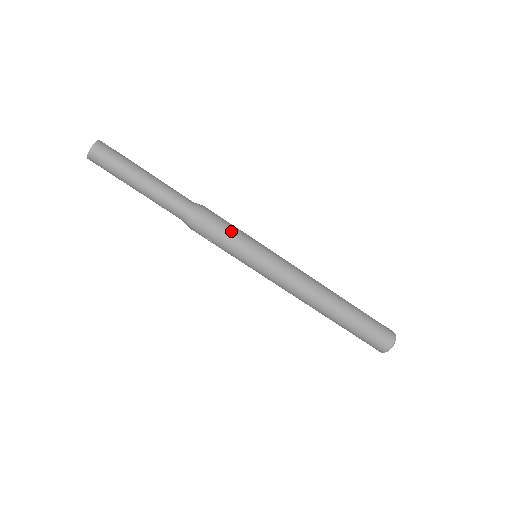
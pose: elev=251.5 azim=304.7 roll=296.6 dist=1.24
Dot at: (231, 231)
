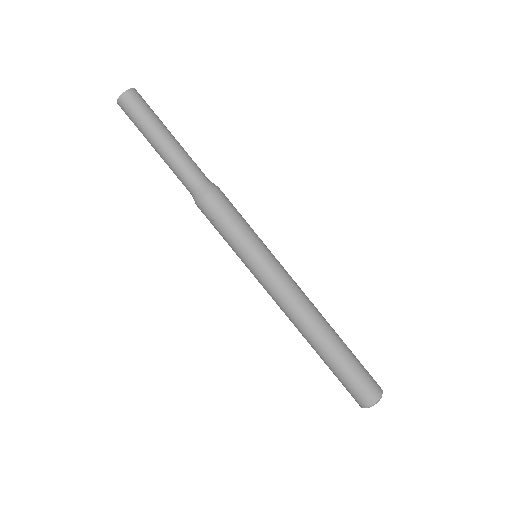
Dot at: (241, 217)
